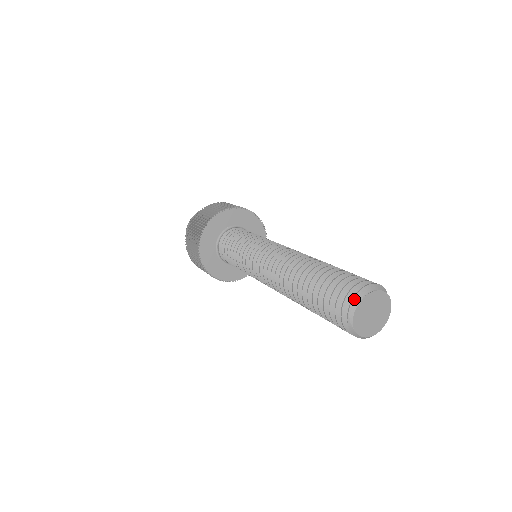
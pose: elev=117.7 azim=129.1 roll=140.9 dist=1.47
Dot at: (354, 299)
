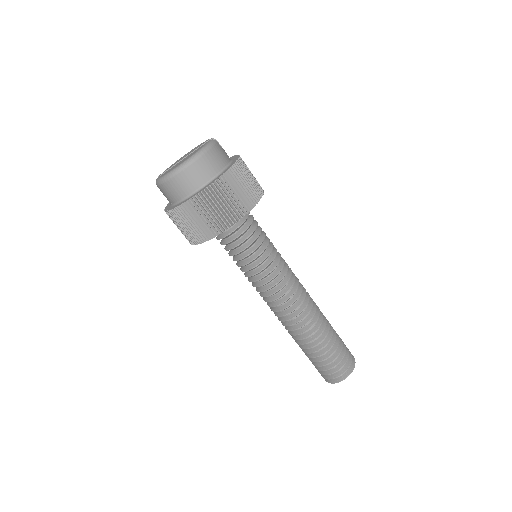
Dot at: occluded
